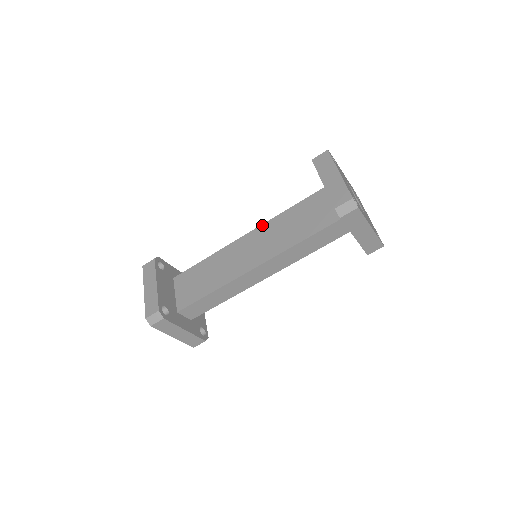
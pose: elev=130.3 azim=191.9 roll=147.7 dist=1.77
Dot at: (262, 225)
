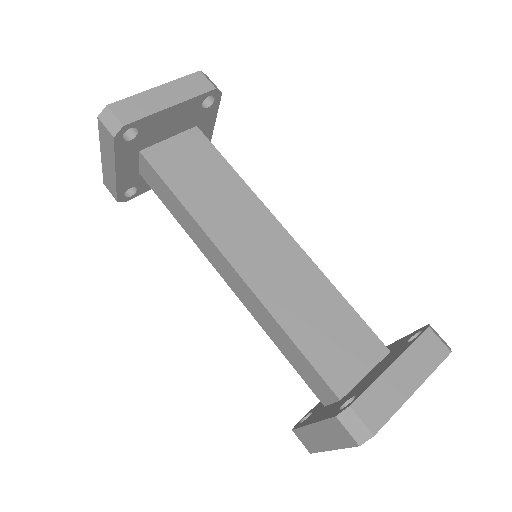
Dot at: (307, 255)
